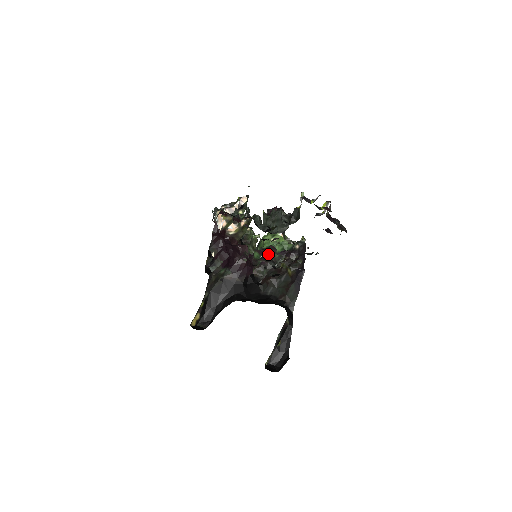
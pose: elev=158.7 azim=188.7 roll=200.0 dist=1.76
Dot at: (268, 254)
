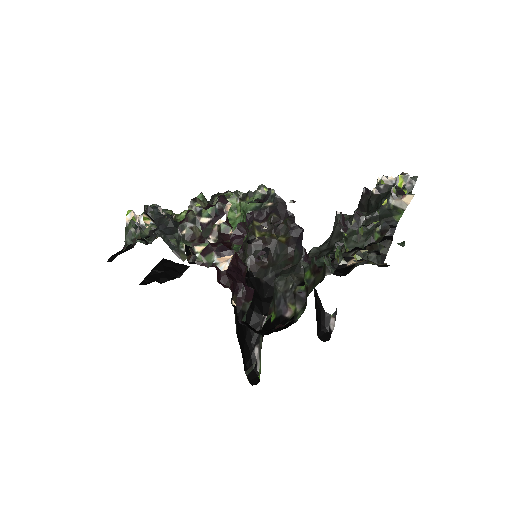
Dot at: (307, 256)
